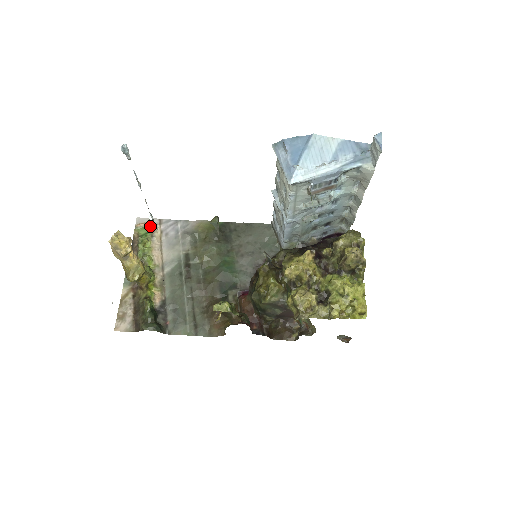
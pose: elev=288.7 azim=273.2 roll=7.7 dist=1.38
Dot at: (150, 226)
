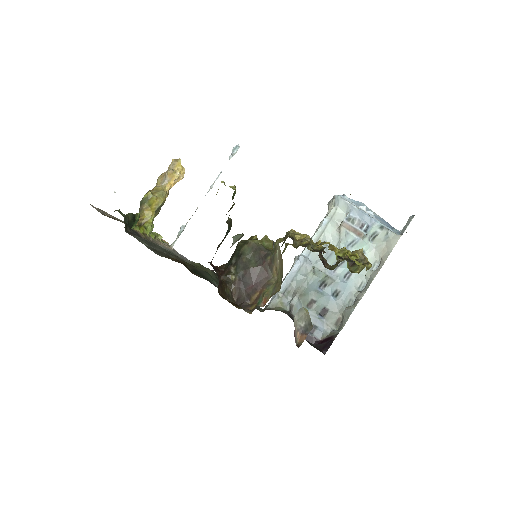
Dot at: occluded
